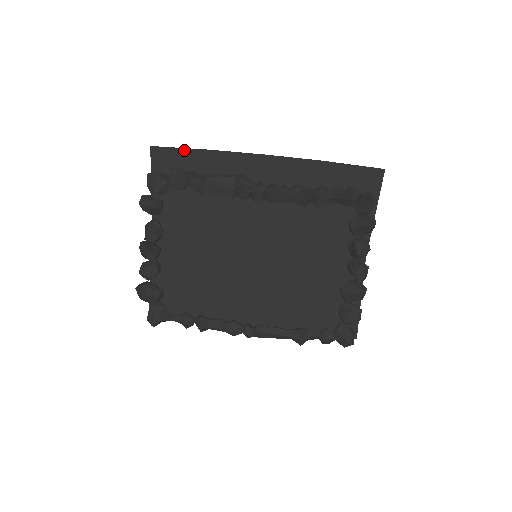
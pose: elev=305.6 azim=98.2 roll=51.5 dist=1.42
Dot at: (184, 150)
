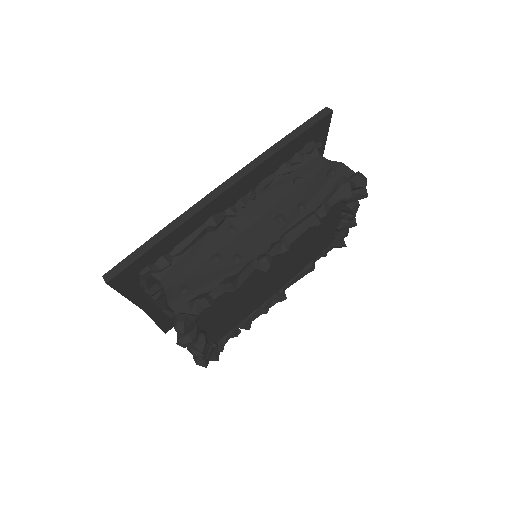
Dot at: (145, 255)
